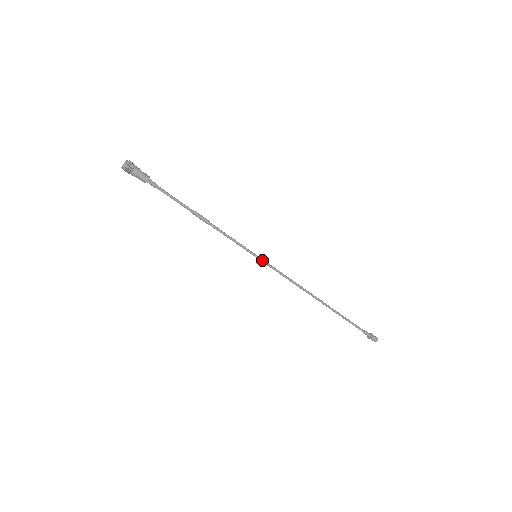
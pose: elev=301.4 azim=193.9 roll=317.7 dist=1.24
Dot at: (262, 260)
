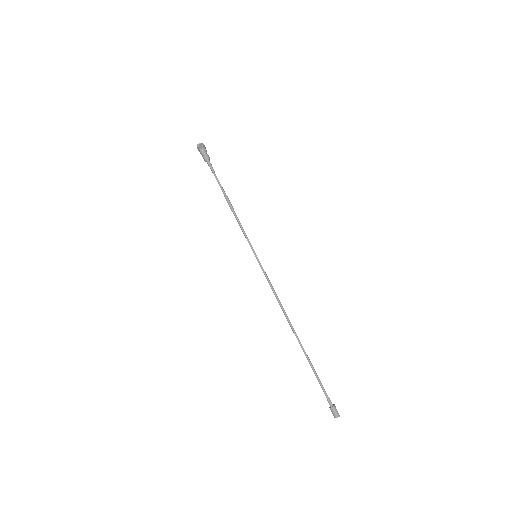
Dot at: (259, 262)
